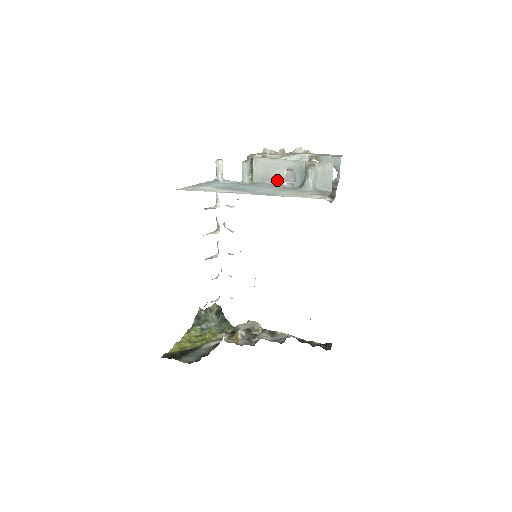
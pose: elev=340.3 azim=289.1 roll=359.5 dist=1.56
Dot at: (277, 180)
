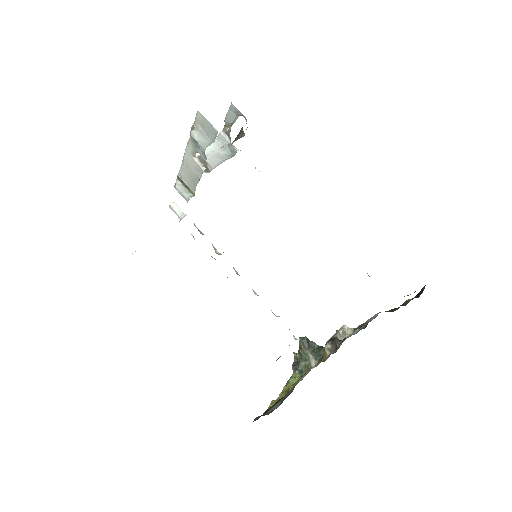
Dot at: (198, 173)
